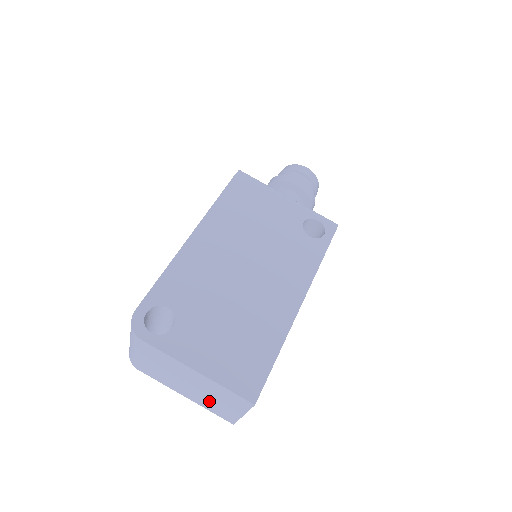
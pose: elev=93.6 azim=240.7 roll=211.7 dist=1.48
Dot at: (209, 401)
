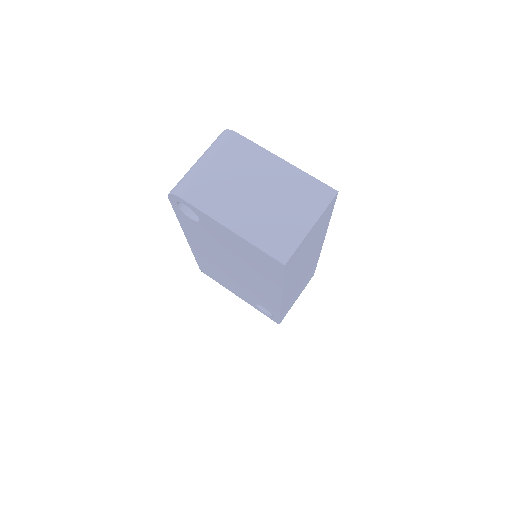
Dot at: (270, 219)
